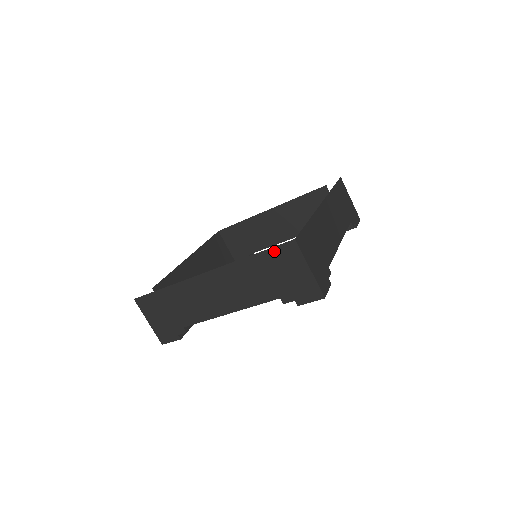
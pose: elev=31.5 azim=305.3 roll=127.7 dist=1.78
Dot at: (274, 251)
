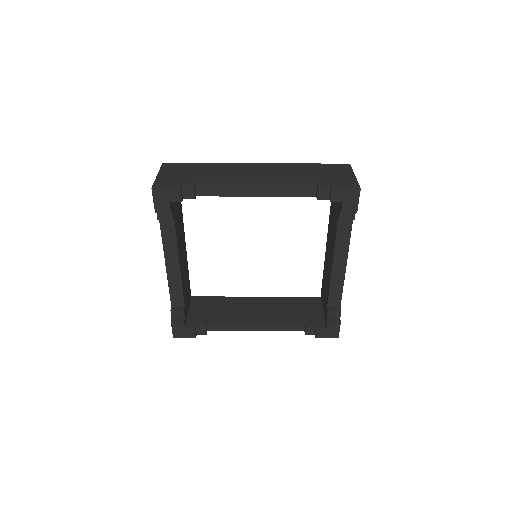
Dot at: (329, 165)
